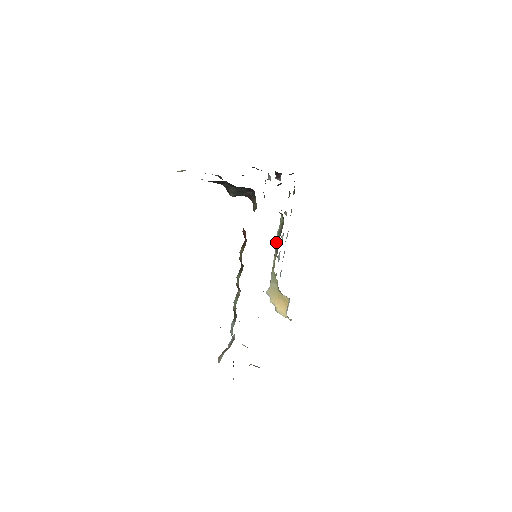
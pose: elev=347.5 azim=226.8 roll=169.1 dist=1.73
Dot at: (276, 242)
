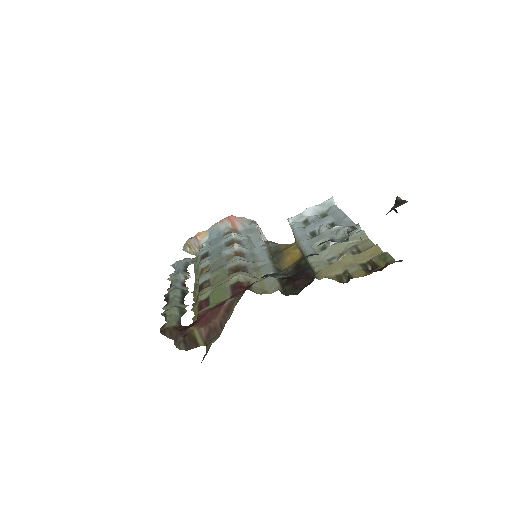
Dot at: (304, 253)
